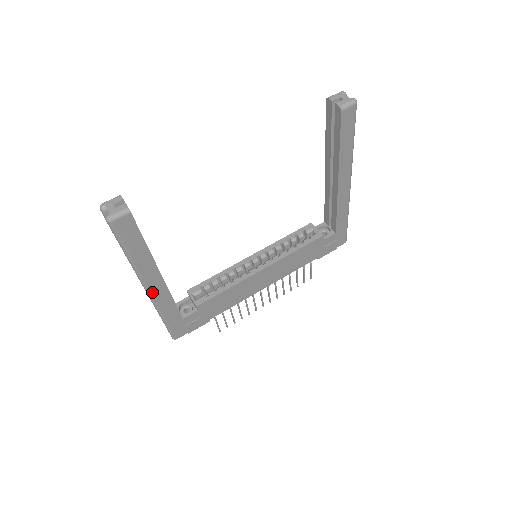
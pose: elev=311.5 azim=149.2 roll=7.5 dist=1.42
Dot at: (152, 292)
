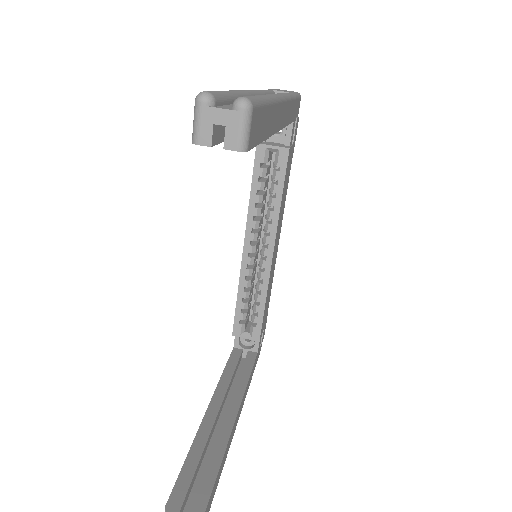
Dot at: (239, 415)
